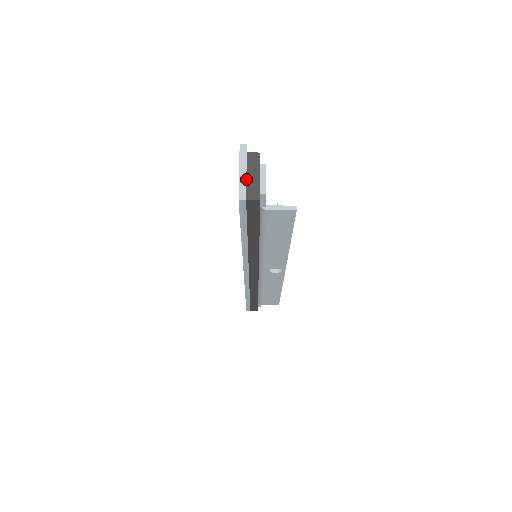
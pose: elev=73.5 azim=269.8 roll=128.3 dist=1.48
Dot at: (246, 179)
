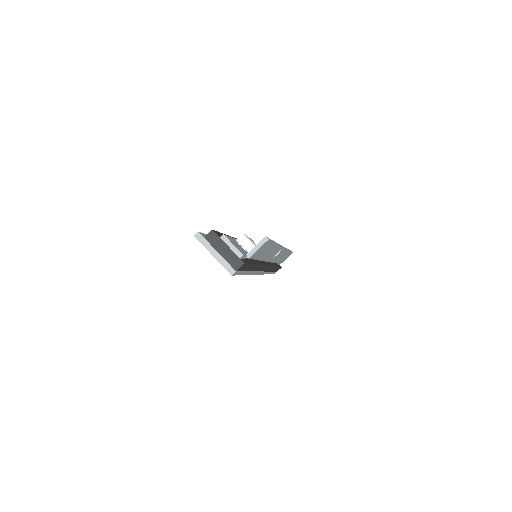
Dot at: (222, 257)
